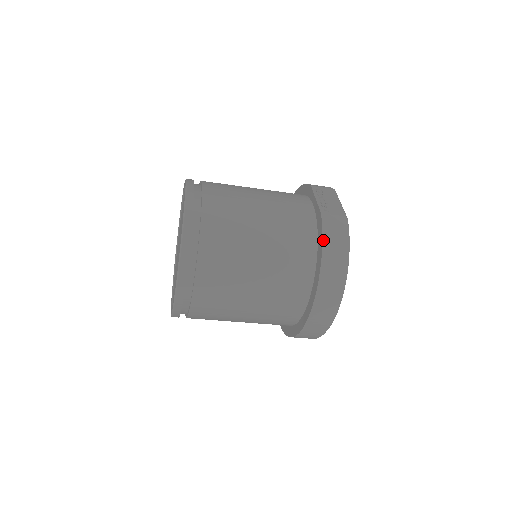
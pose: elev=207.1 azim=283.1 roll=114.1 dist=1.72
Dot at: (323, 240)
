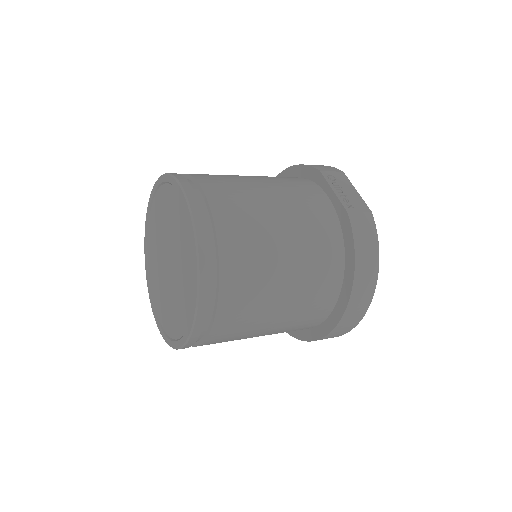
Dot at: (355, 246)
